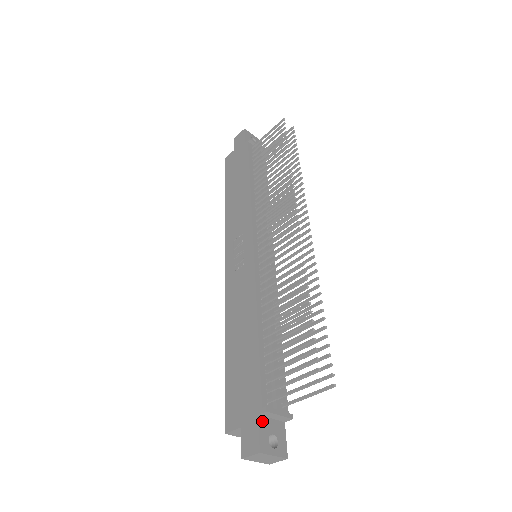
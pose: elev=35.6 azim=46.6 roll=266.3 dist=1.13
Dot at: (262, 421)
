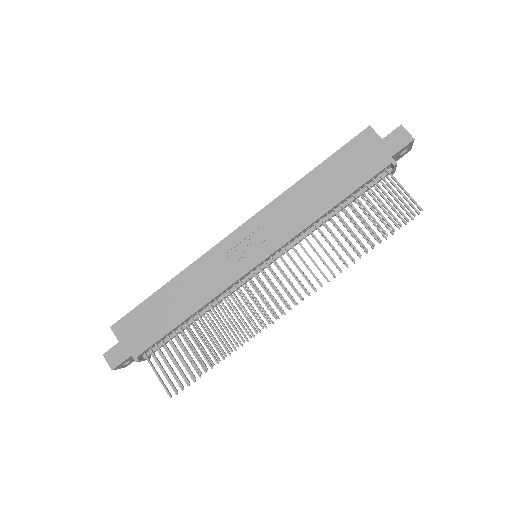
Dot at: (131, 357)
